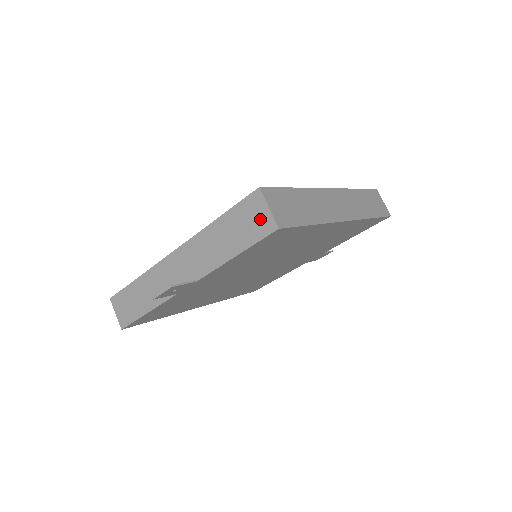
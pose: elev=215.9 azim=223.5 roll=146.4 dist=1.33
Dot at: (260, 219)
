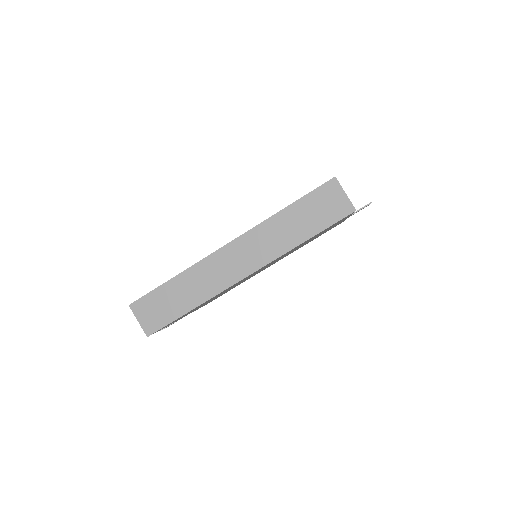
Dot at: occluded
